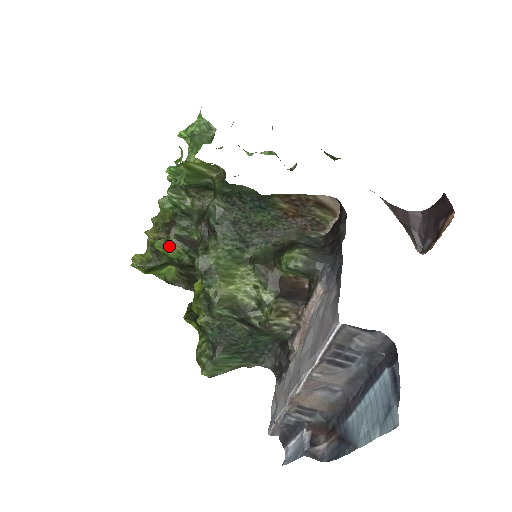
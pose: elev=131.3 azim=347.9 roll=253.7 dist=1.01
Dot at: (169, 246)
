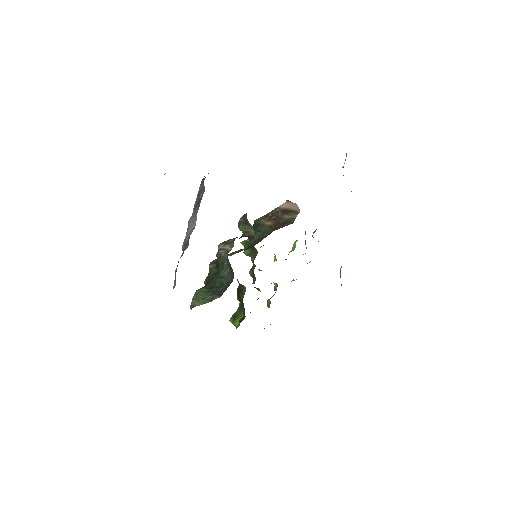
Dot at: occluded
